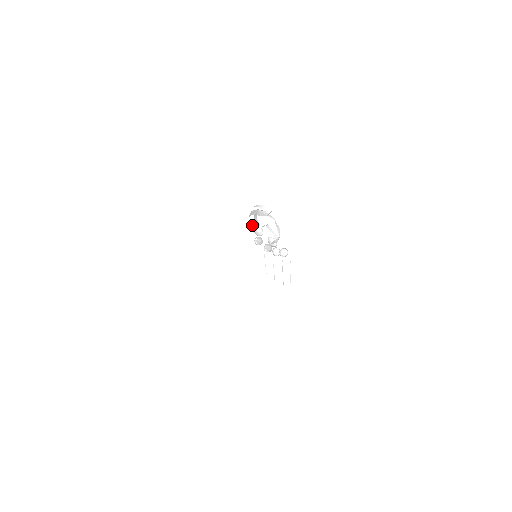
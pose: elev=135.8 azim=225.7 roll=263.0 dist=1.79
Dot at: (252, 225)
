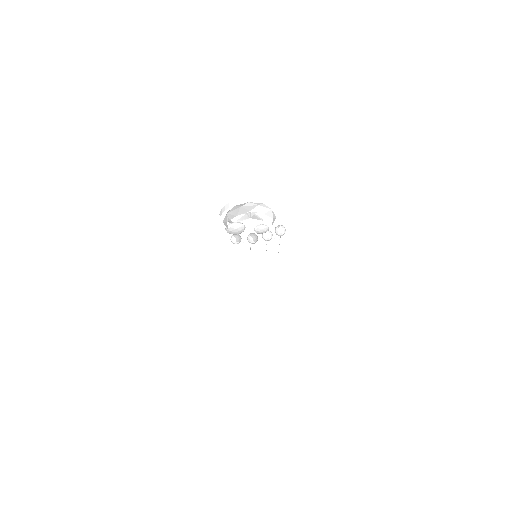
Dot at: (229, 228)
